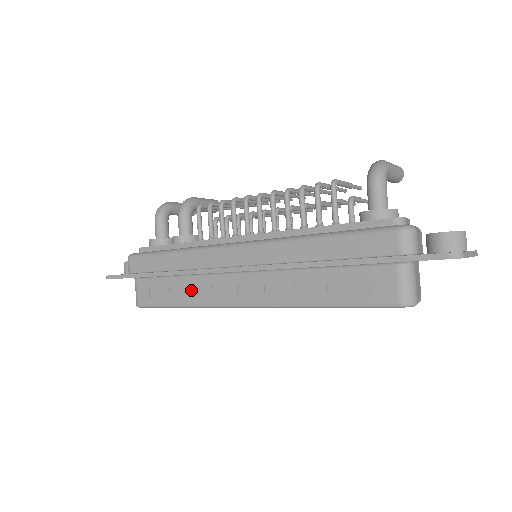
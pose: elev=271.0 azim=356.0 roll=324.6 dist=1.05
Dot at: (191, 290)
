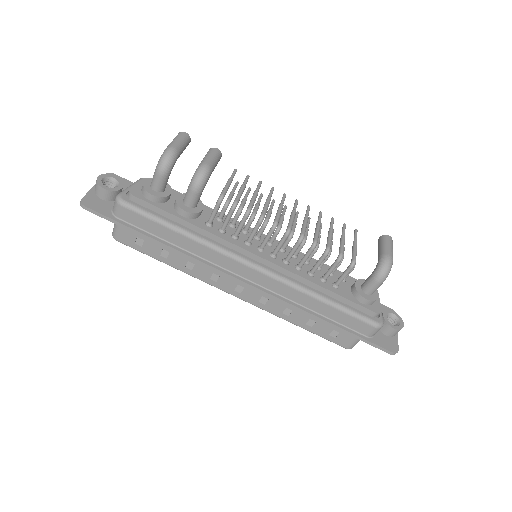
Dot at: (188, 263)
